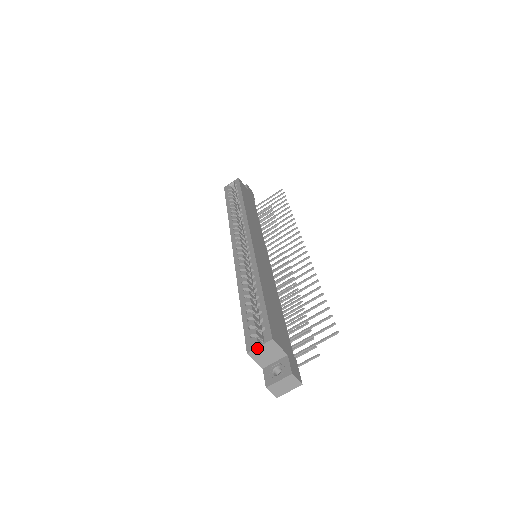
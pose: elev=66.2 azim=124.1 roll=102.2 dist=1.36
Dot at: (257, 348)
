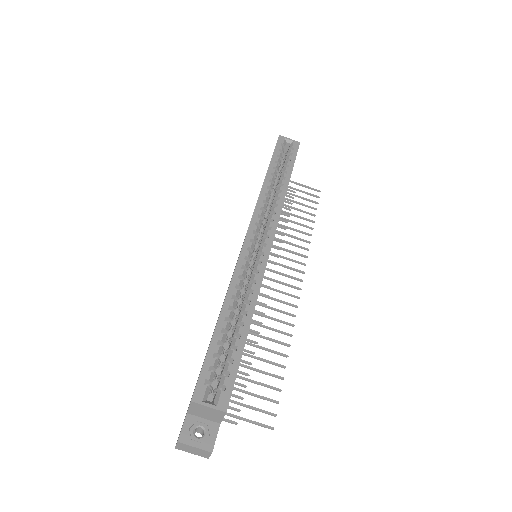
Dot at: (205, 406)
